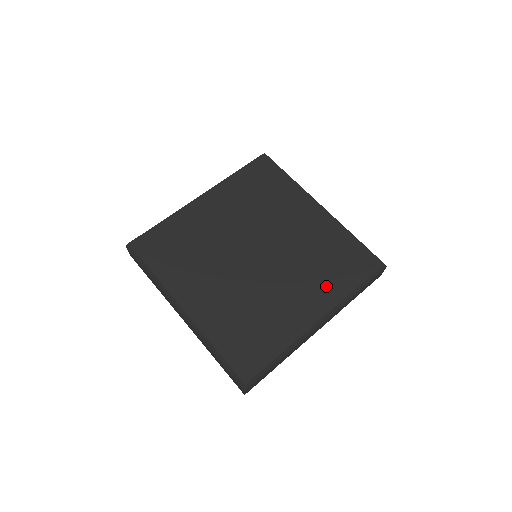
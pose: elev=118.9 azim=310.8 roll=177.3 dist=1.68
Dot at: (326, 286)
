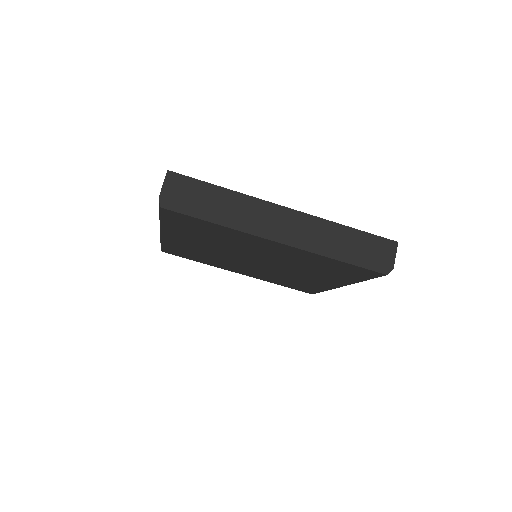
Dot at: (267, 278)
